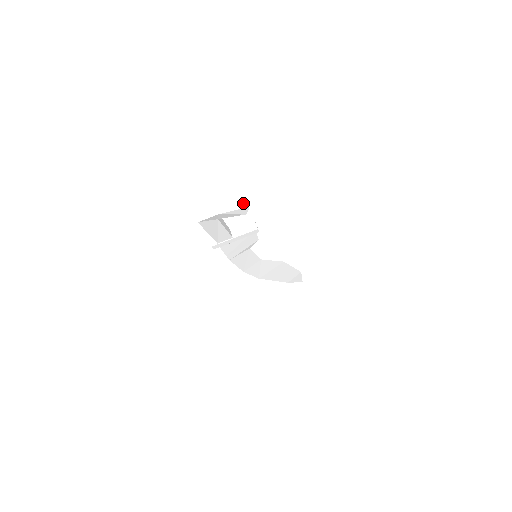
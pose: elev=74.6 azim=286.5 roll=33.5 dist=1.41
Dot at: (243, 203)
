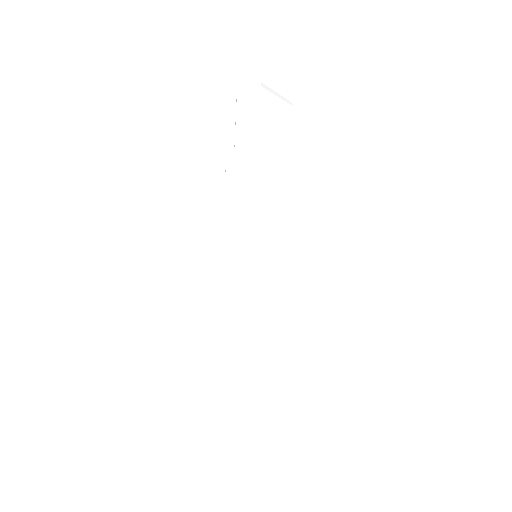
Dot at: (287, 101)
